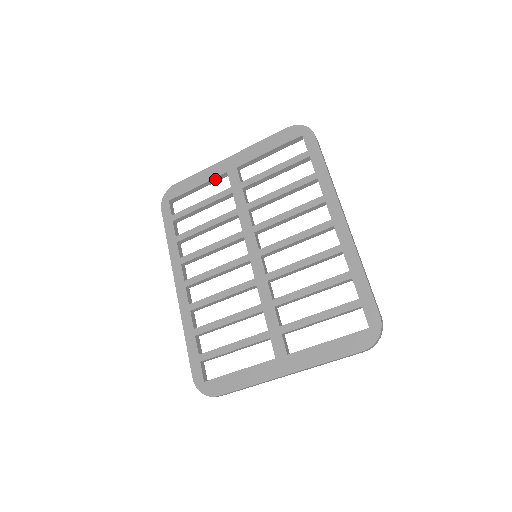
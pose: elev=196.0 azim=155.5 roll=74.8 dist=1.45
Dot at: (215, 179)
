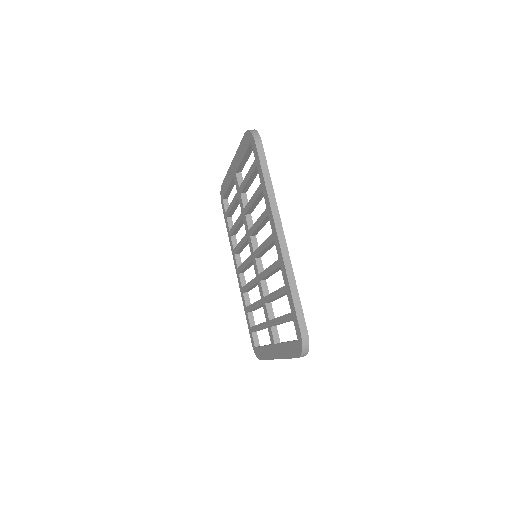
Dot at: (233, 182)
